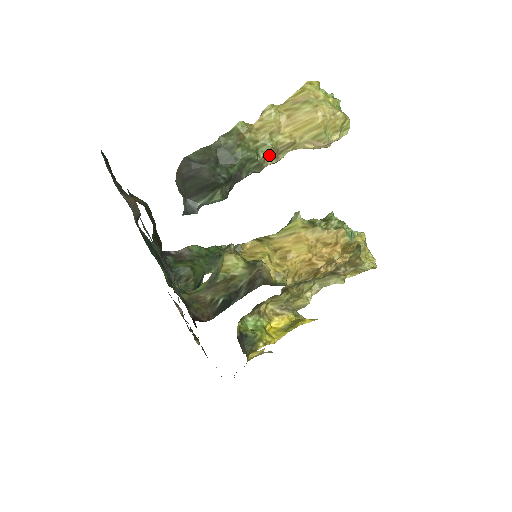
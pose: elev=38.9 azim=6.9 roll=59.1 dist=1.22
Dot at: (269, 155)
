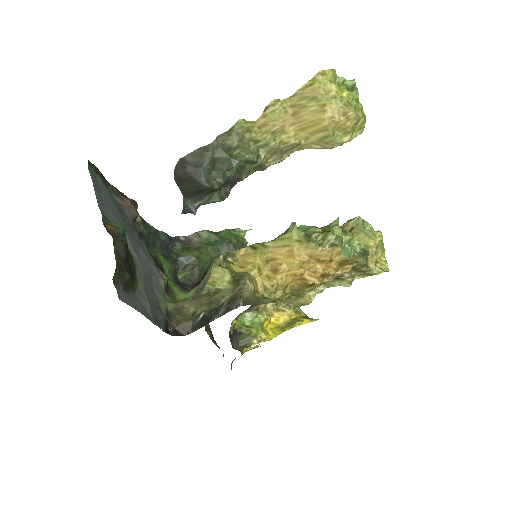
Dot at: (272, 155)
